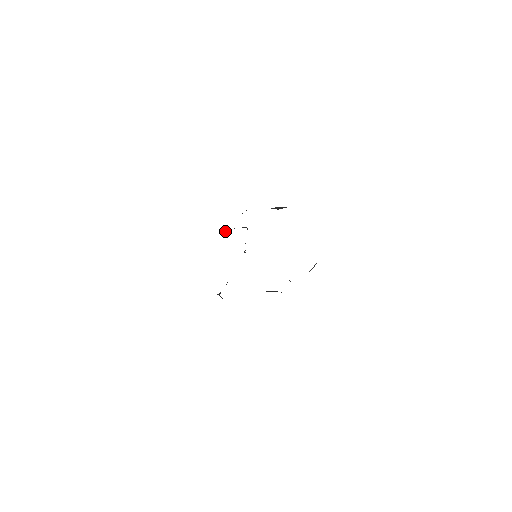
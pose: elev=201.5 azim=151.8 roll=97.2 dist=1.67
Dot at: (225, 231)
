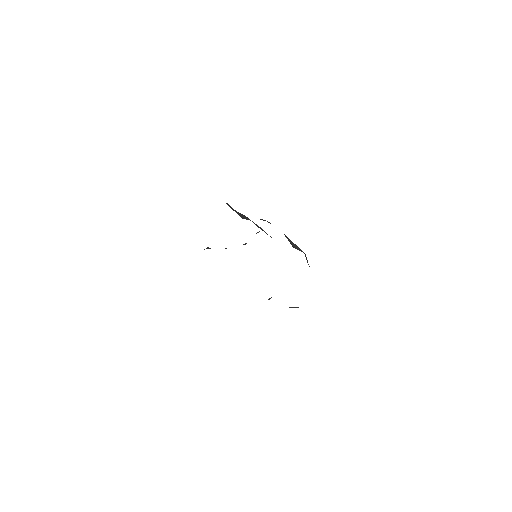
Dot at: (244, 215)
